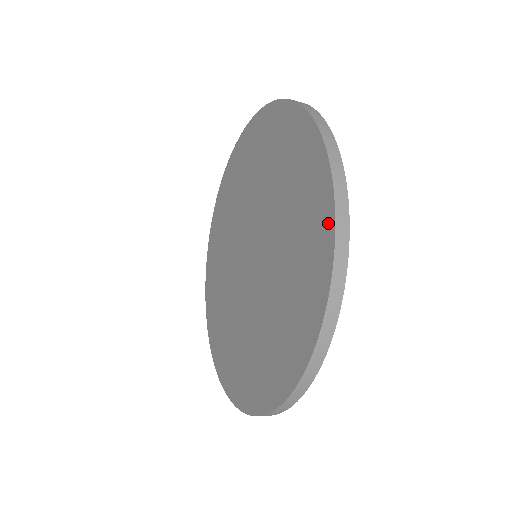
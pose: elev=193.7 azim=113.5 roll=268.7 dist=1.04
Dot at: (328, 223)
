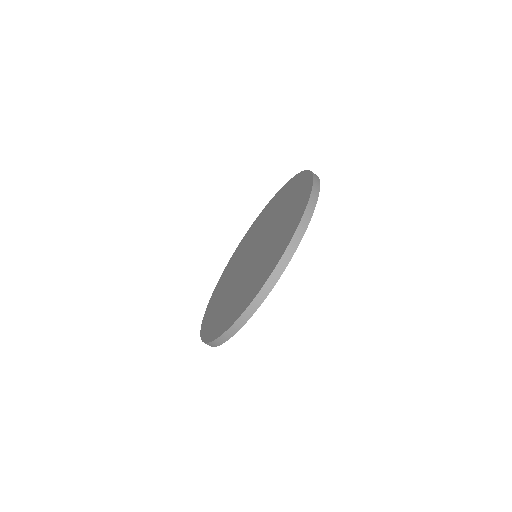
Dot at: (309, 182)
